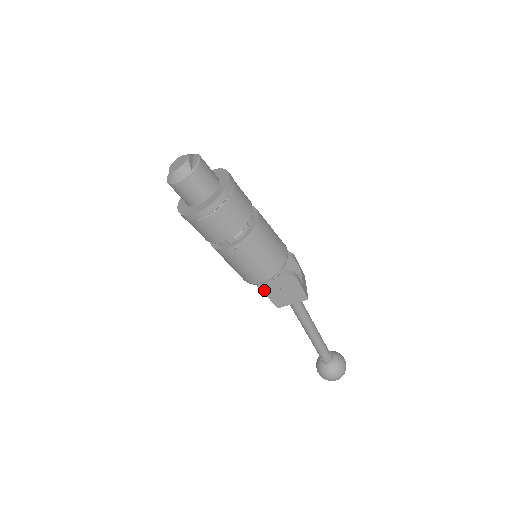
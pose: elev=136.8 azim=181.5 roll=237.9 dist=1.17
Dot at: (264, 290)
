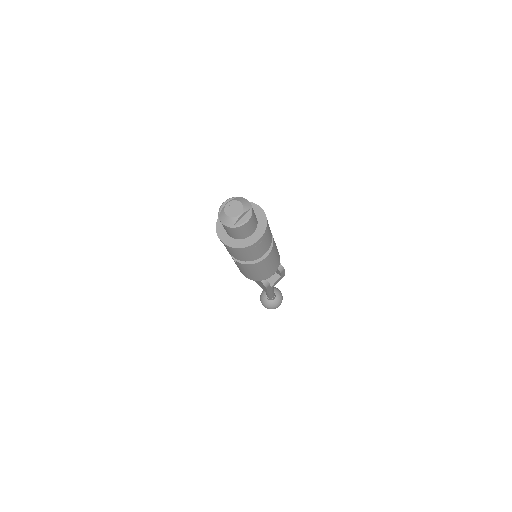
Dot at: occluded
